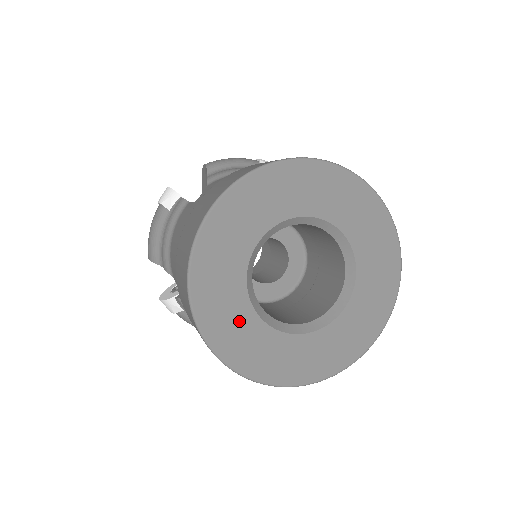
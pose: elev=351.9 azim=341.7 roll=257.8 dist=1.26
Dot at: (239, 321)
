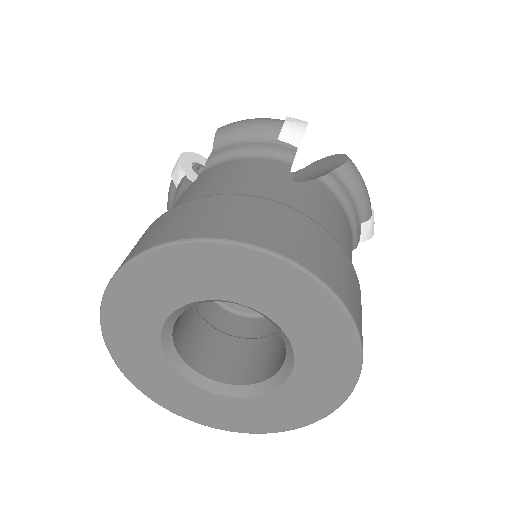
Dot at: (162, 377)
